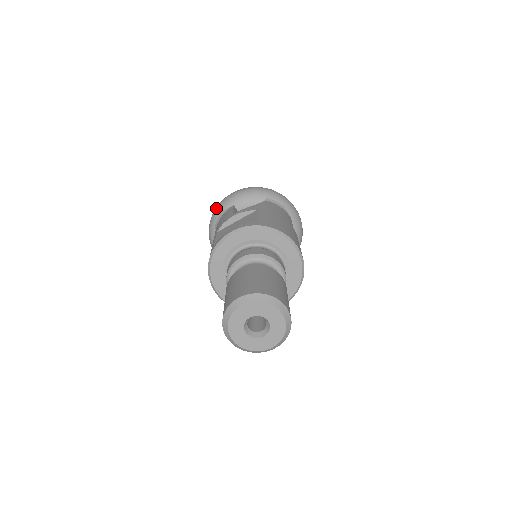
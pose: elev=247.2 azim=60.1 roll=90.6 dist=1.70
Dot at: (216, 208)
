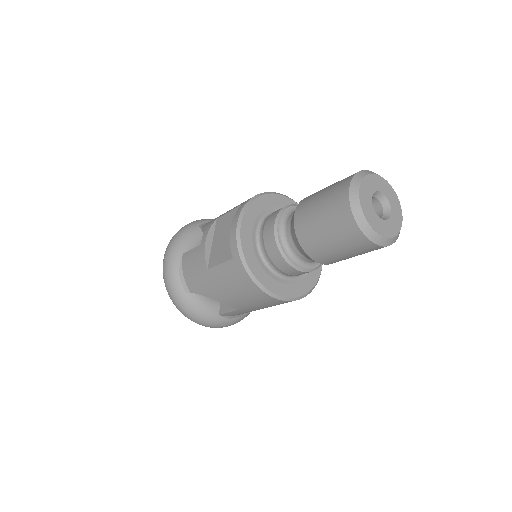
Dot at: (167, 278)
